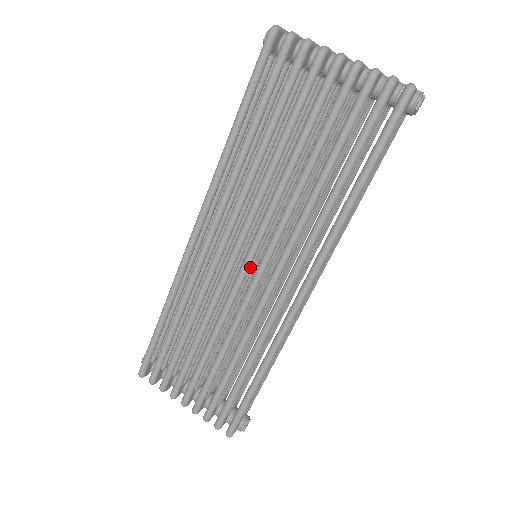
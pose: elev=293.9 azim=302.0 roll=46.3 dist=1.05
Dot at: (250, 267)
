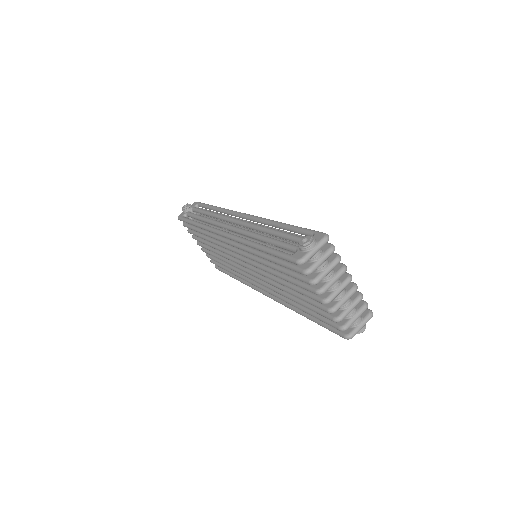
Dot at: occluded
